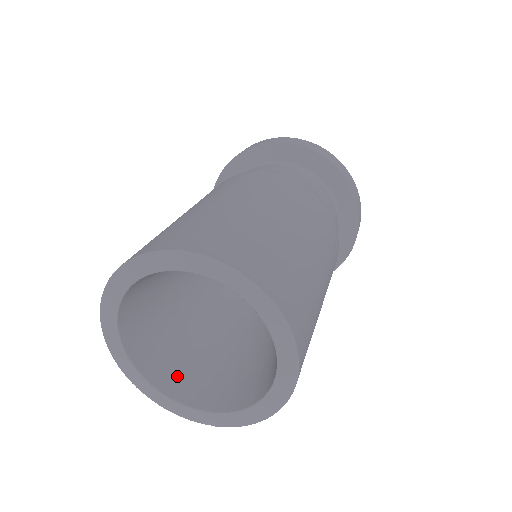
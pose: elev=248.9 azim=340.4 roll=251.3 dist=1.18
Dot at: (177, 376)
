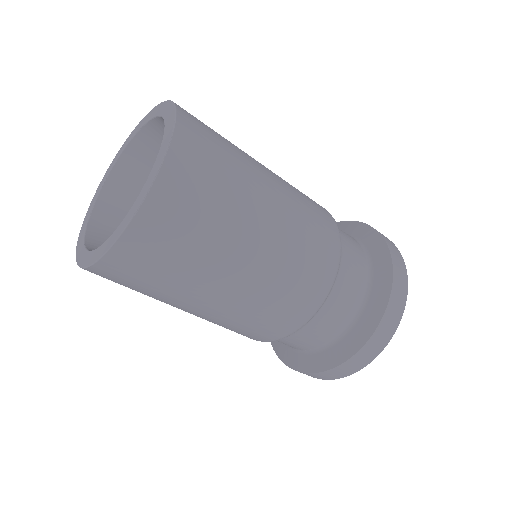
Dot at: (119, 202)
